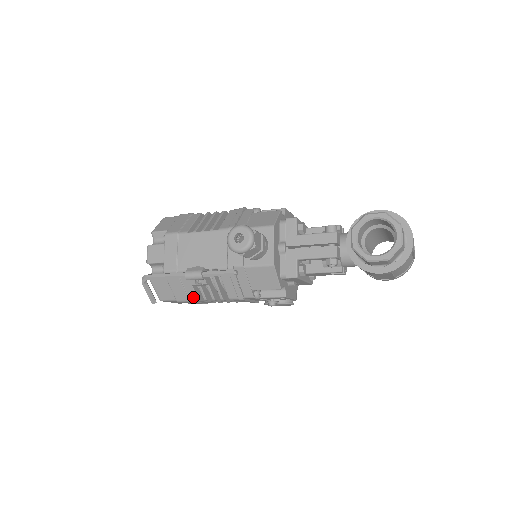
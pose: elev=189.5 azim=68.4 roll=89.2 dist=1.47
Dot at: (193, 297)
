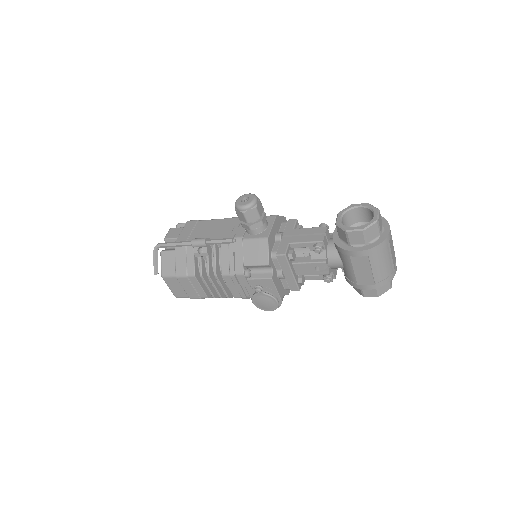
Dot at: (191, 272)
